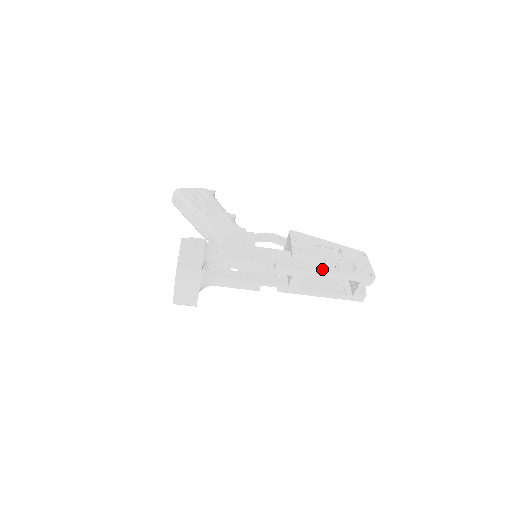
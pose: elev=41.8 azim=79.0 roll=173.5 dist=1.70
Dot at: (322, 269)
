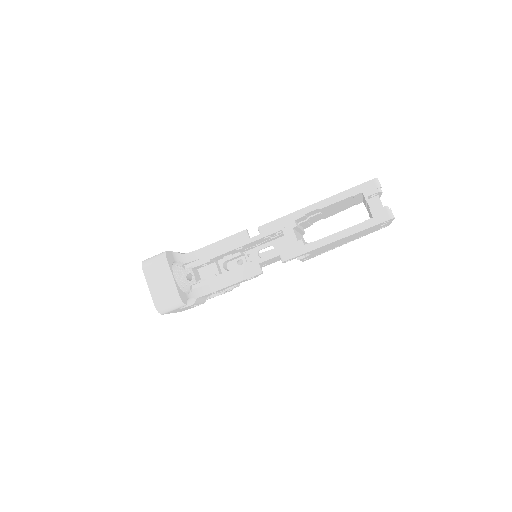
Dot at: (311, 206)
